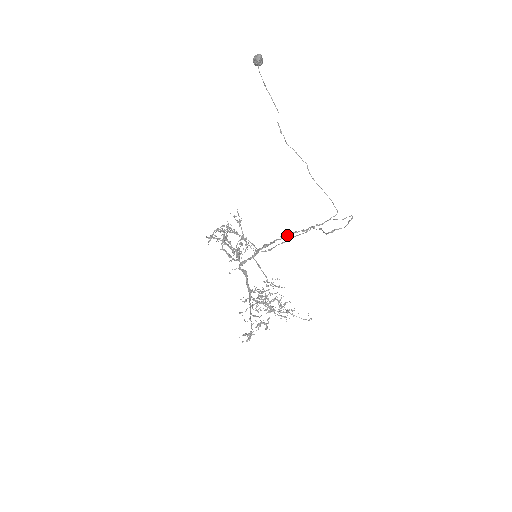
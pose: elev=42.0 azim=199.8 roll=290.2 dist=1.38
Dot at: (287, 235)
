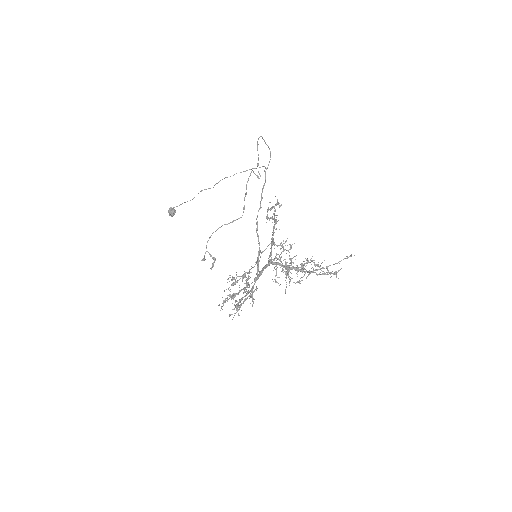
Dot at: (257, 216)
